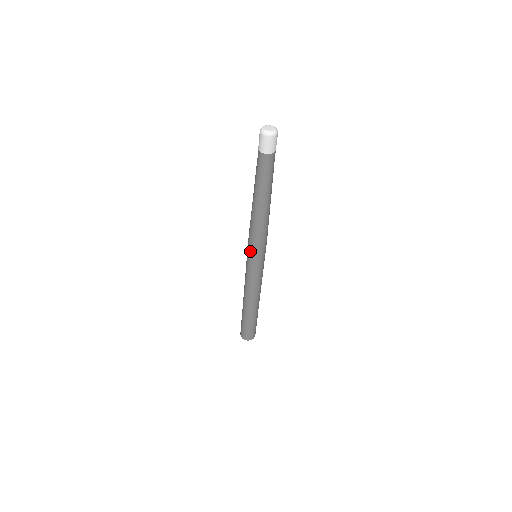
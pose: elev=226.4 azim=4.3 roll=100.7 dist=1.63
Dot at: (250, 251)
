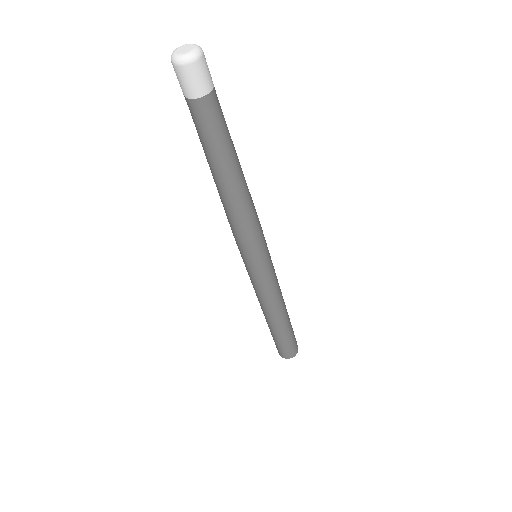
Dot at: (242, 253)
